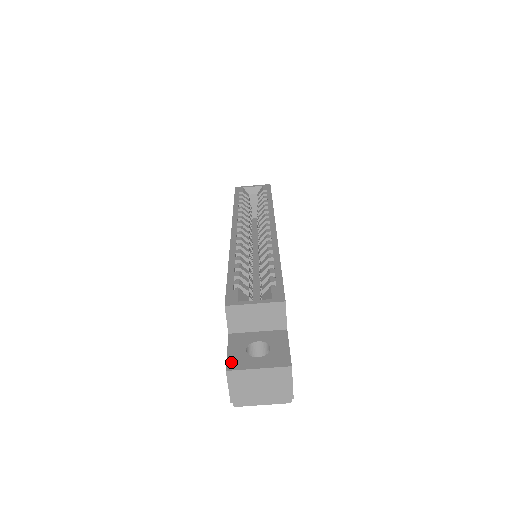
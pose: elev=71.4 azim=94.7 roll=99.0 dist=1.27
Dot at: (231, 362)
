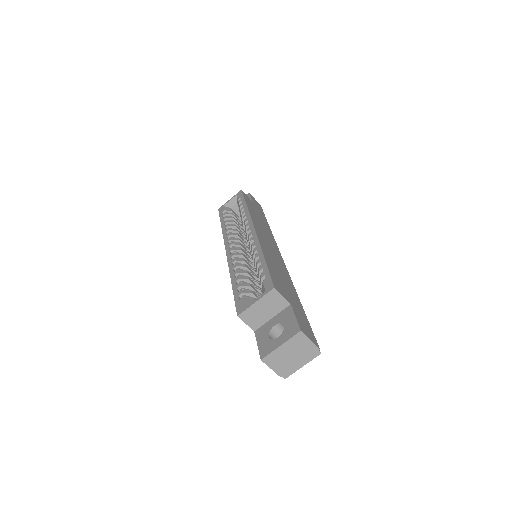
Dot at: (262, 352)
